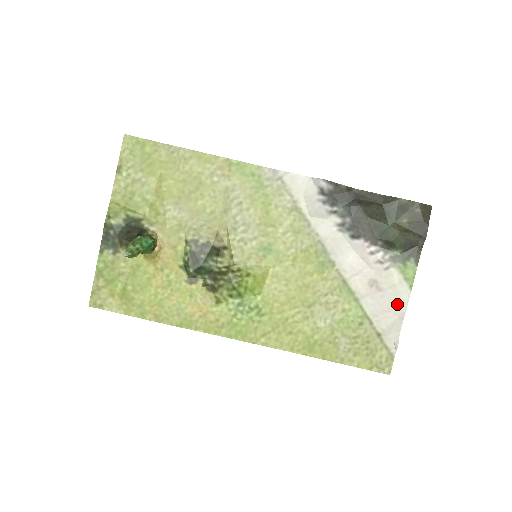
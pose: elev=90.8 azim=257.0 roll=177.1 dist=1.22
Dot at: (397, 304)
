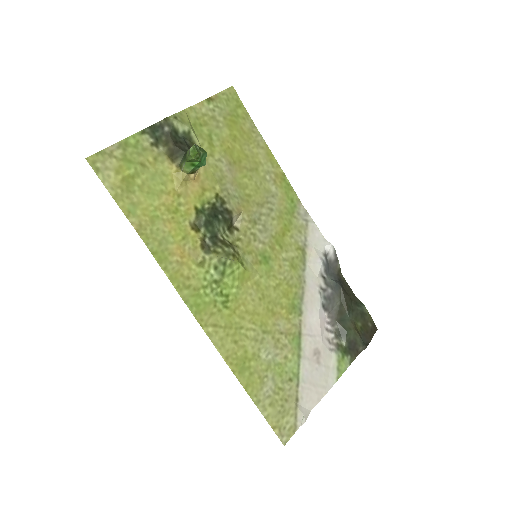
Dot at: (322, 384)
